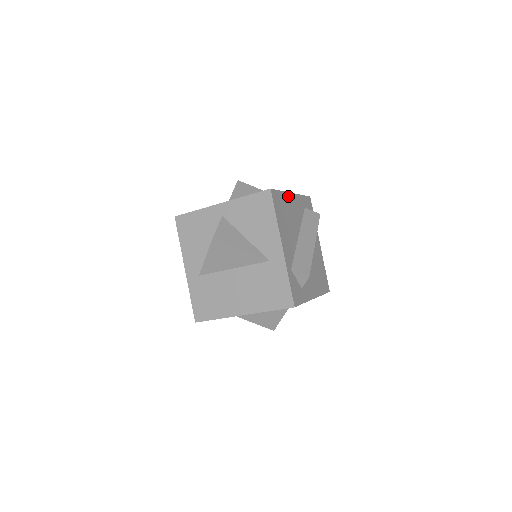
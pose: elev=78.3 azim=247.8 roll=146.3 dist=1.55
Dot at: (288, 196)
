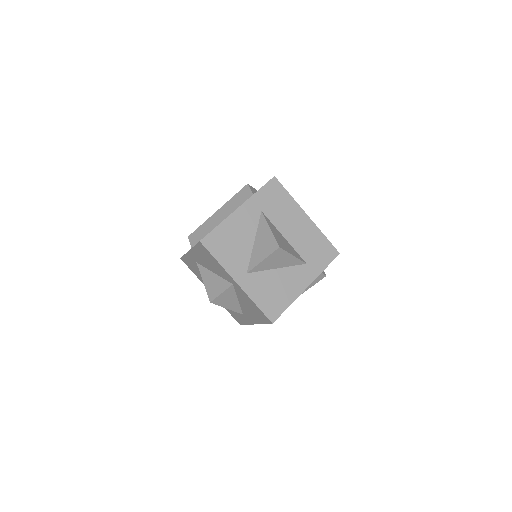
Dot at: (297, 296)
